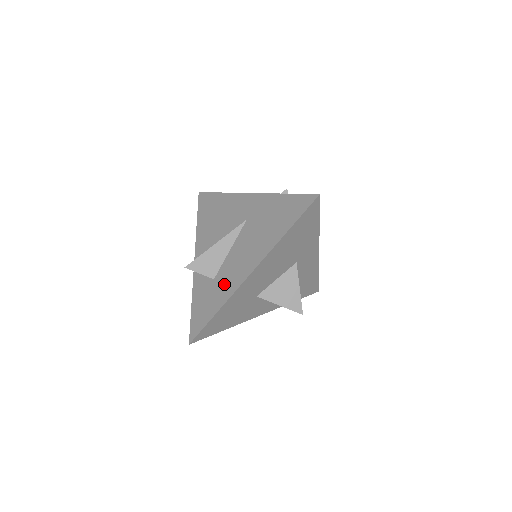
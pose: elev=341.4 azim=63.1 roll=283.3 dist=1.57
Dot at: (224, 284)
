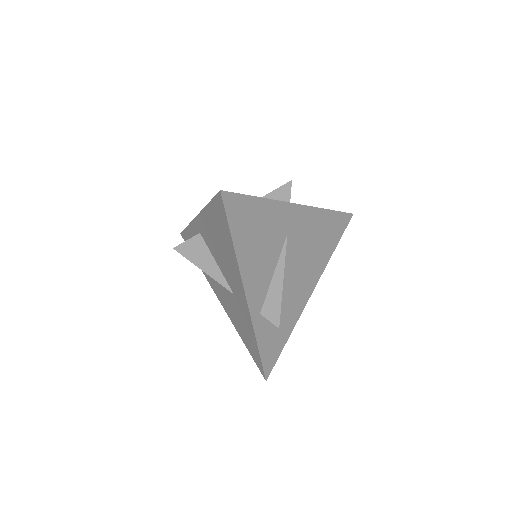
Dot at: occluded
